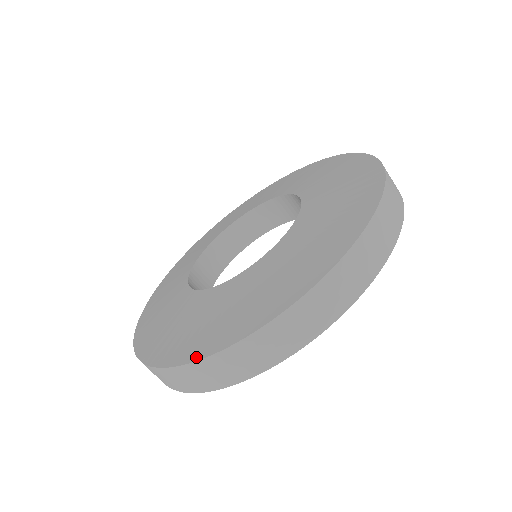
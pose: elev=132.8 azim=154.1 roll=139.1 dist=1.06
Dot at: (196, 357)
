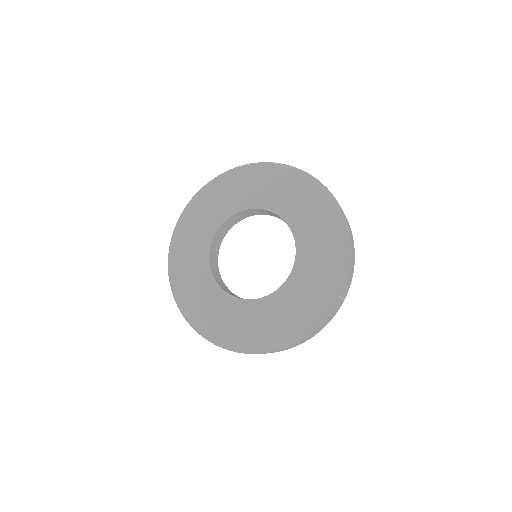
Dot at: (322, 321)
